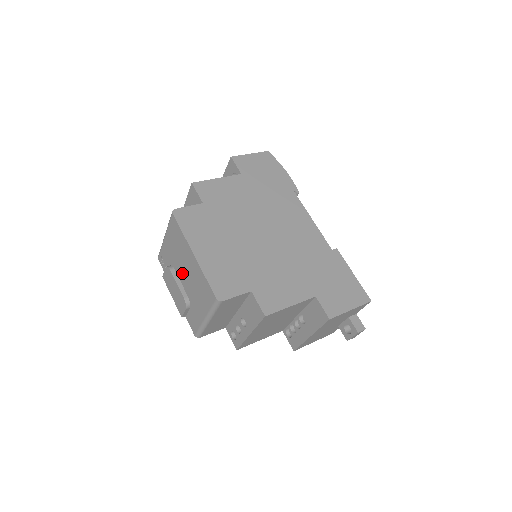
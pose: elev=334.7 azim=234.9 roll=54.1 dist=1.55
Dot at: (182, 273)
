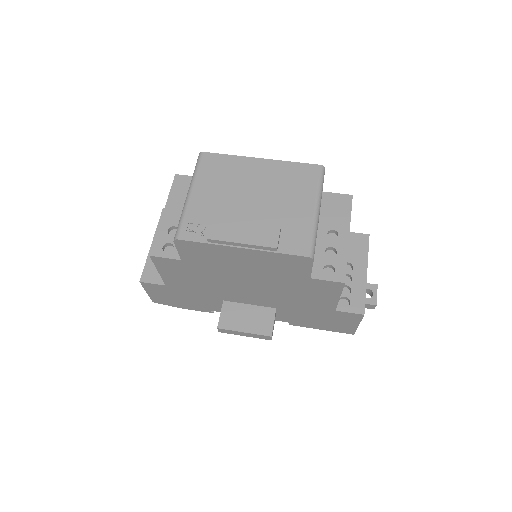
Dot at: (247, 199)
